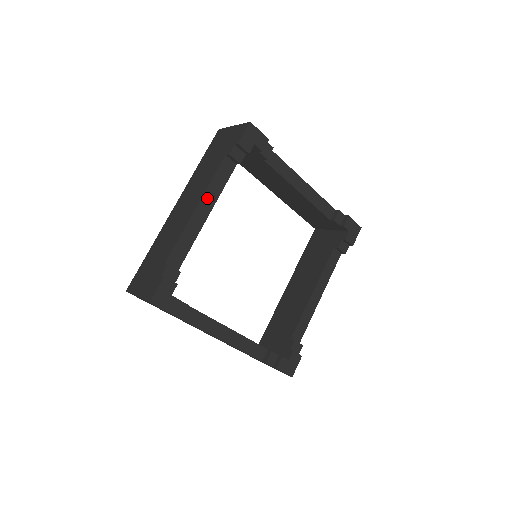
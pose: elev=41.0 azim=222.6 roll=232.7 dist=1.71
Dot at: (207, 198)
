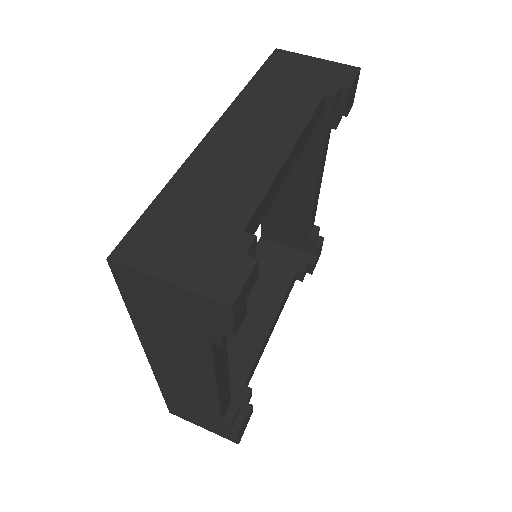
Dot at: (298, 145)
